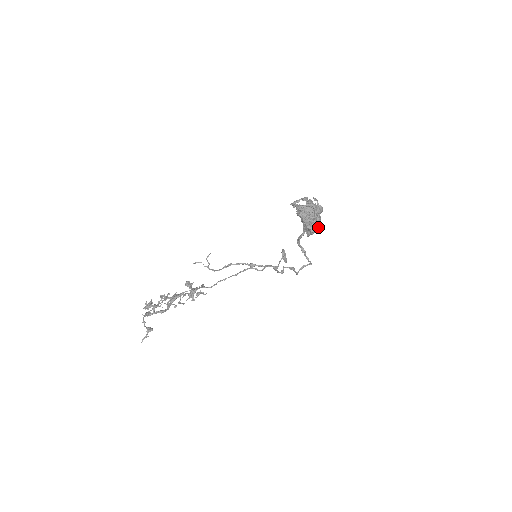
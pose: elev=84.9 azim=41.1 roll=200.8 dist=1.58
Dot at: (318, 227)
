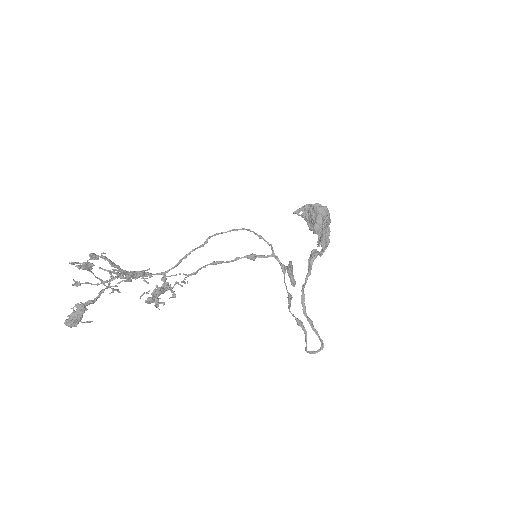
Dot at: (328, 241)
